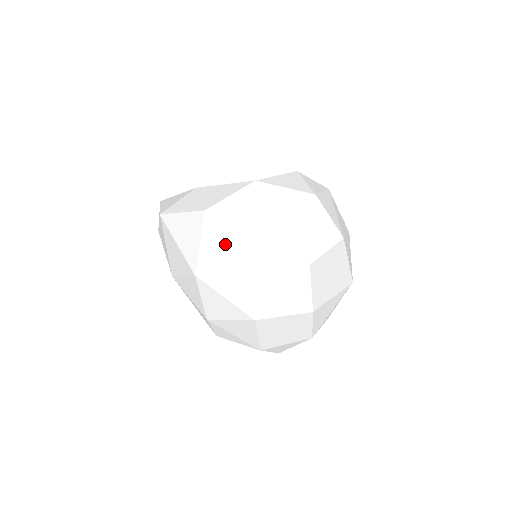
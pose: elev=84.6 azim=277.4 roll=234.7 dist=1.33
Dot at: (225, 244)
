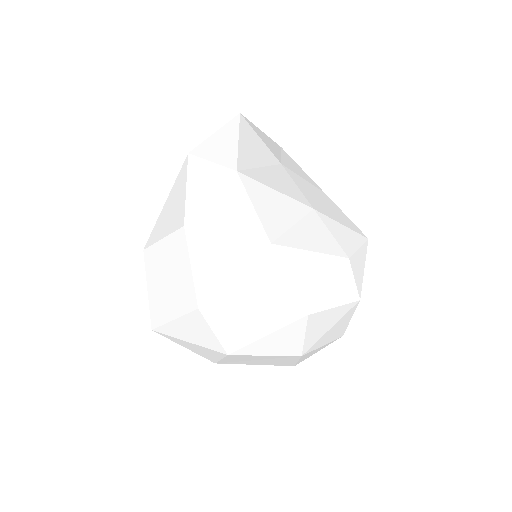
Dot at: (176, 267)
